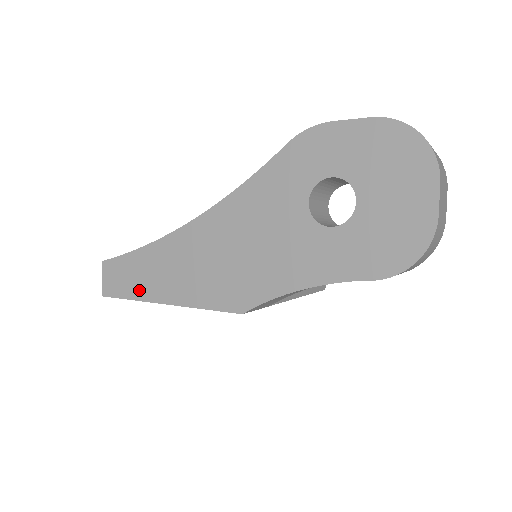
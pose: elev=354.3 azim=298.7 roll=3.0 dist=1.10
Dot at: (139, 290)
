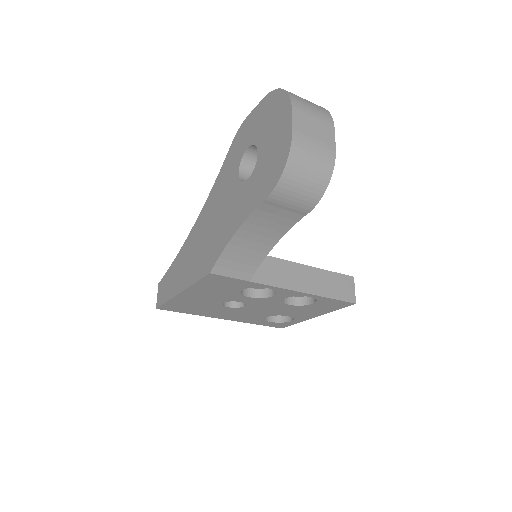
Dot at: (170, 292)
